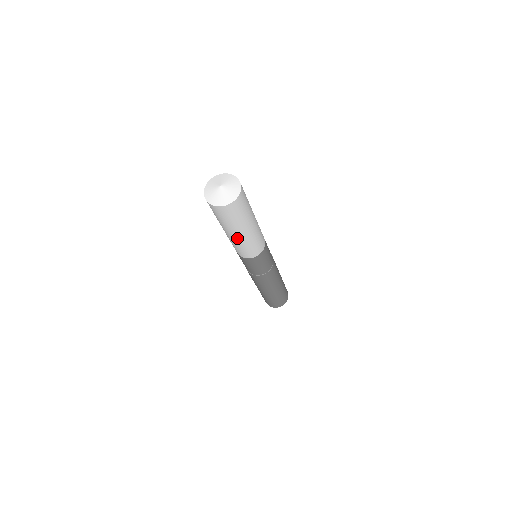
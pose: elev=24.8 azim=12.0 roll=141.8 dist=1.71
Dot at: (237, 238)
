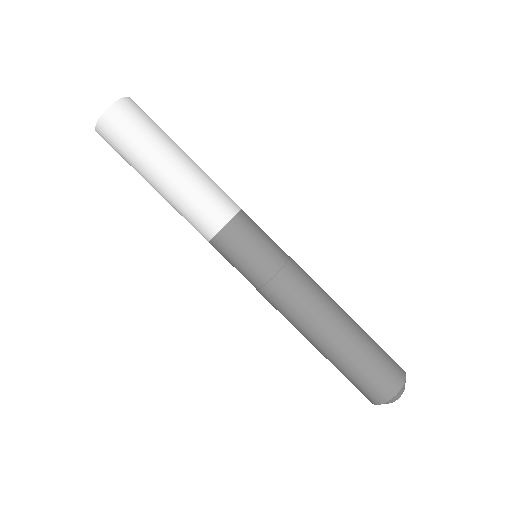
Dot at: (162, 189)
